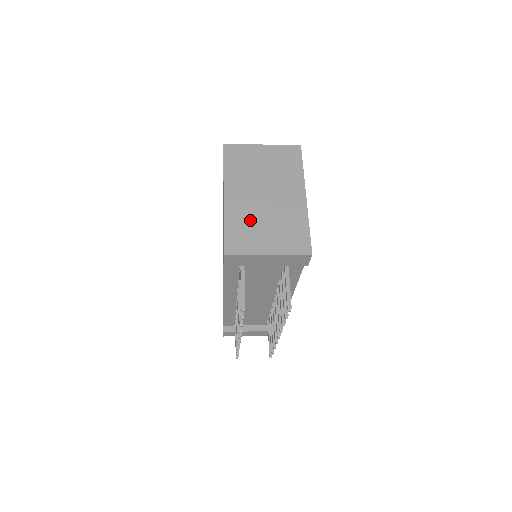
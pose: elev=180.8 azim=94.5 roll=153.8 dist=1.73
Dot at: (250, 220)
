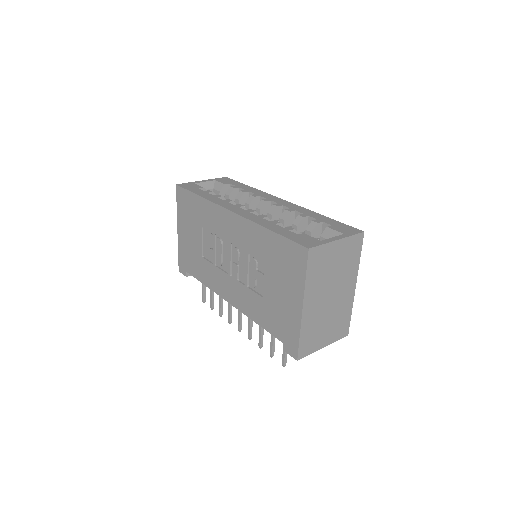
Dot at: (317, 324)
